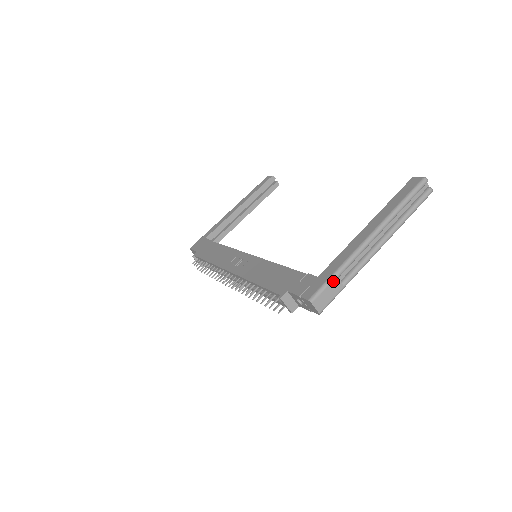
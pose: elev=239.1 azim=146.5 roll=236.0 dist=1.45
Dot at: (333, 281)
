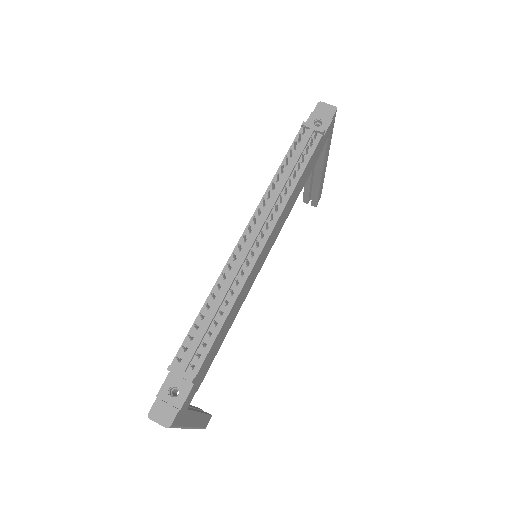
Dot at: occluded
